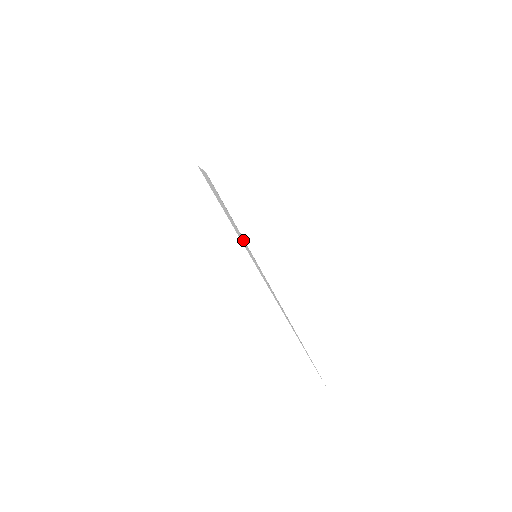
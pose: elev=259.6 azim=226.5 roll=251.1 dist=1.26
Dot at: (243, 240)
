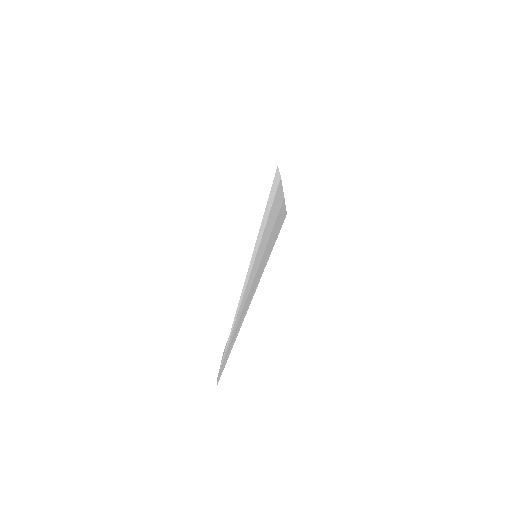
Dot at: (260, 239)
